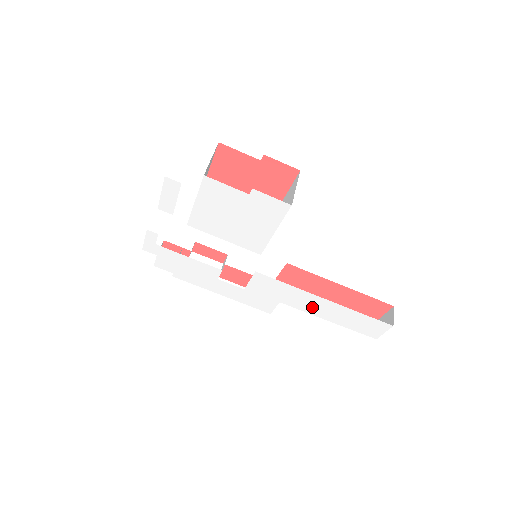
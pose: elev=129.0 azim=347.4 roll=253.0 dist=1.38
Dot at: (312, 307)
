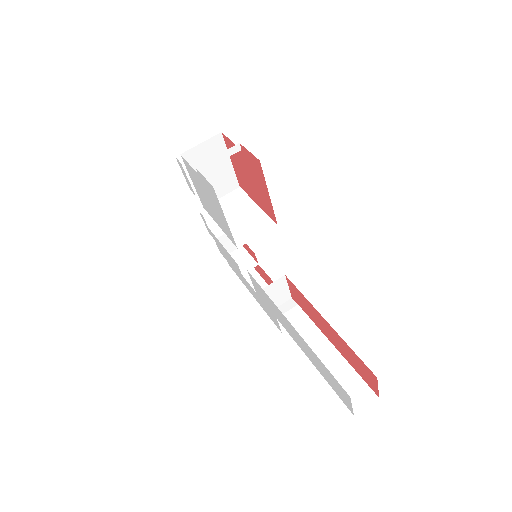
Dot at: (293, 334)
